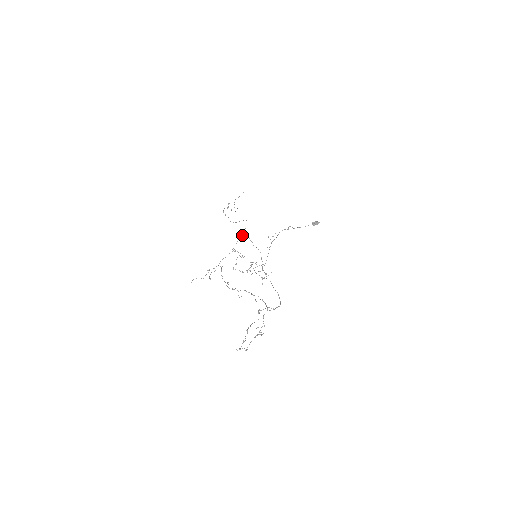
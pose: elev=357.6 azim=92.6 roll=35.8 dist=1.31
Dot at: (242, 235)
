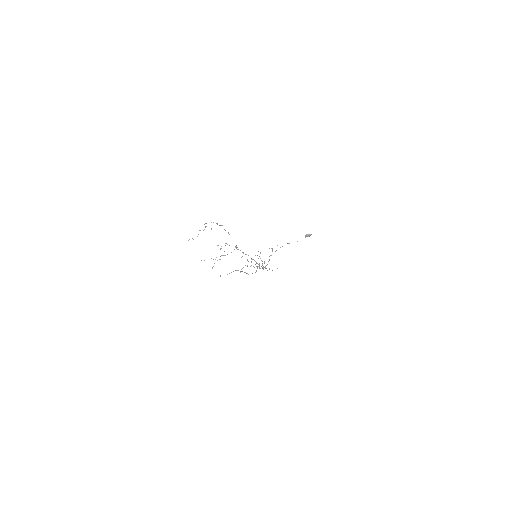
Dot at: occluded
